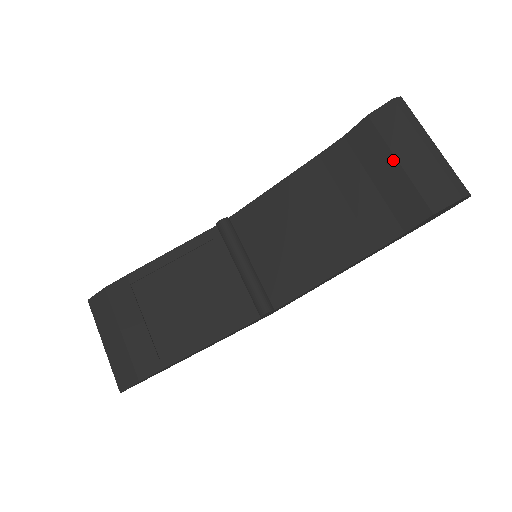
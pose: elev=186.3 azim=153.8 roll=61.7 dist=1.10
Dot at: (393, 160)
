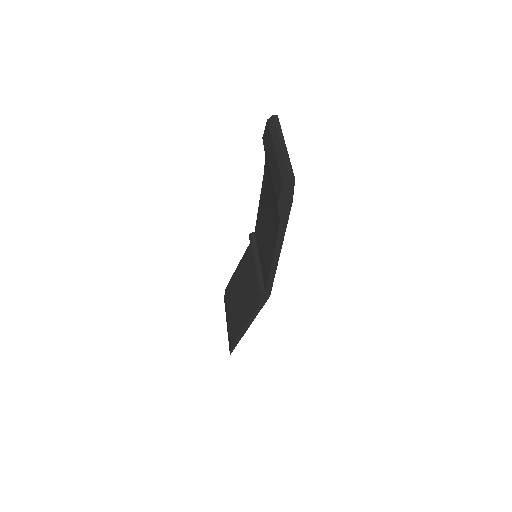
Dot at: (269, 167)
